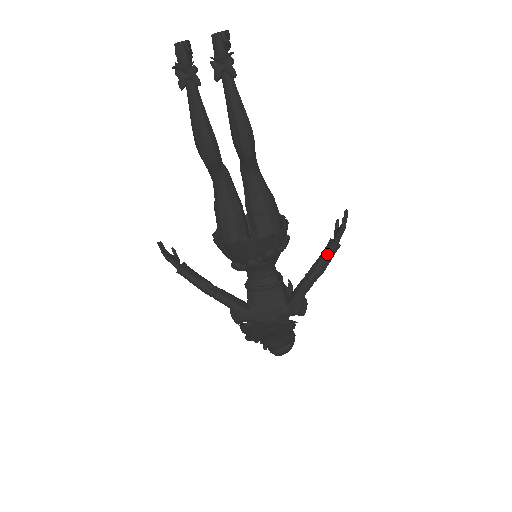
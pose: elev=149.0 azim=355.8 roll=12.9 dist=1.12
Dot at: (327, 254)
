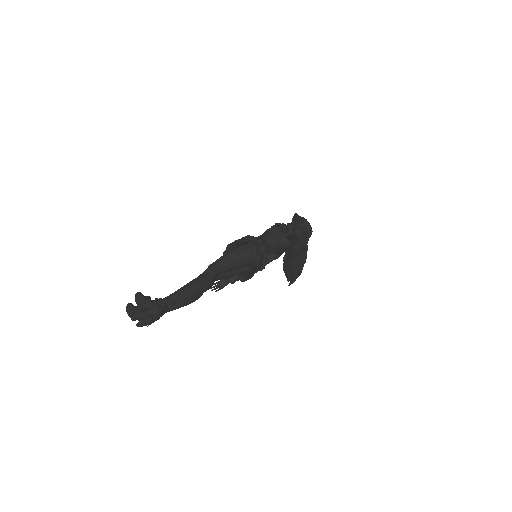
Dot at: (289, 236)
